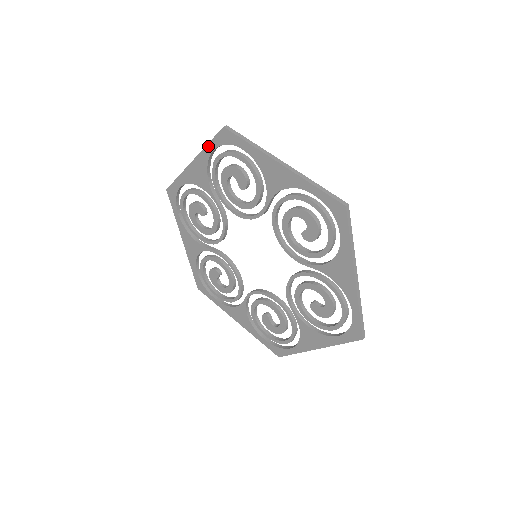
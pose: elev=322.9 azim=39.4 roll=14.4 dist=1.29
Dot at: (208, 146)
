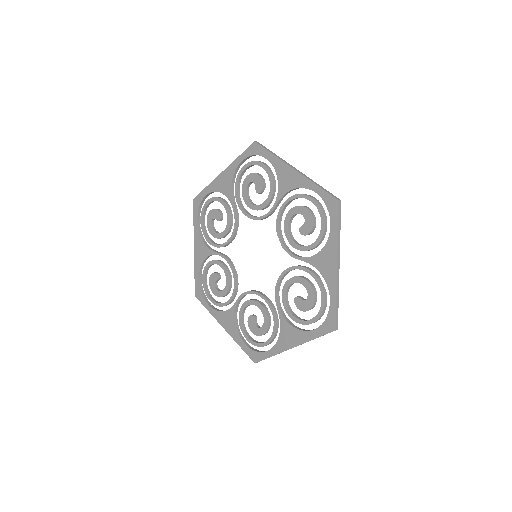
Dot at: (194, 223)
